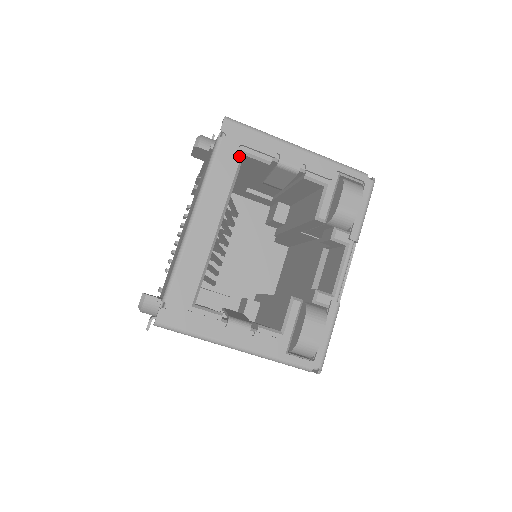
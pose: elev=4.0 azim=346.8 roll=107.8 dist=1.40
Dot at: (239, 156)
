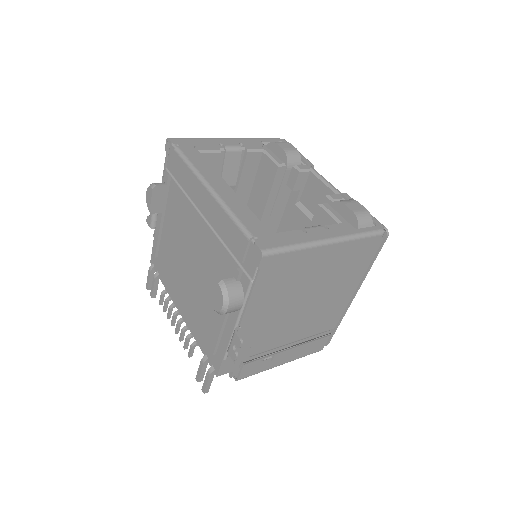
Dot at: (199, 153)
